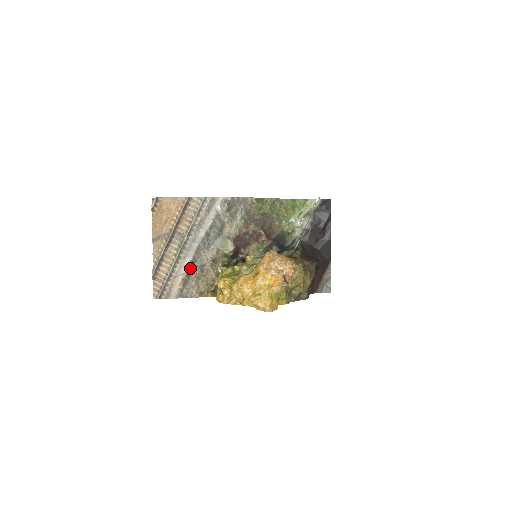
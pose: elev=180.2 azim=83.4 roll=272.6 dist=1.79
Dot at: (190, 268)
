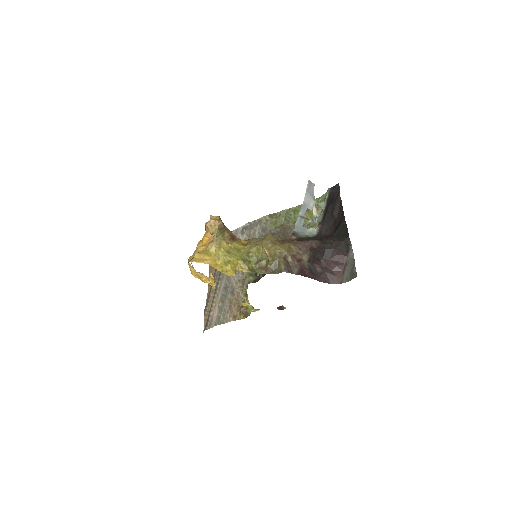
Dot at: (224, 295)
